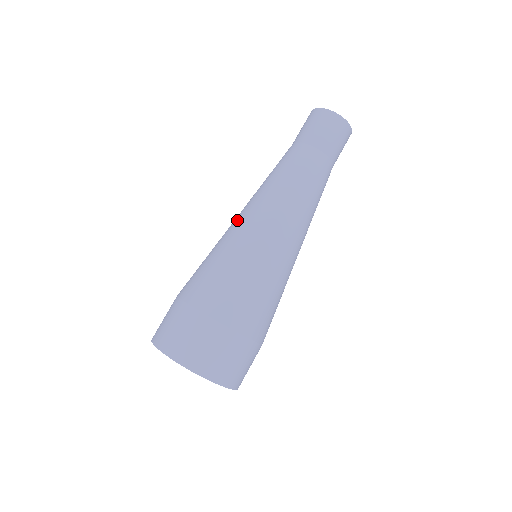
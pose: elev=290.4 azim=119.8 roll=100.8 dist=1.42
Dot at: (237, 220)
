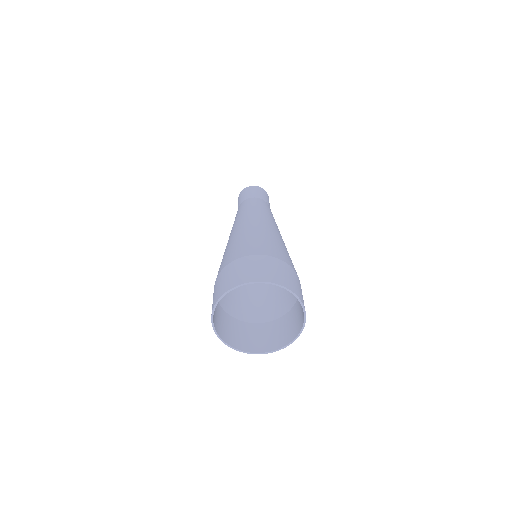
Dot at: (232, 233)
